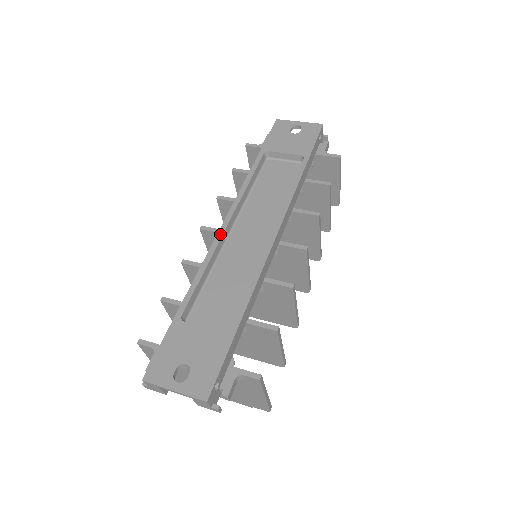
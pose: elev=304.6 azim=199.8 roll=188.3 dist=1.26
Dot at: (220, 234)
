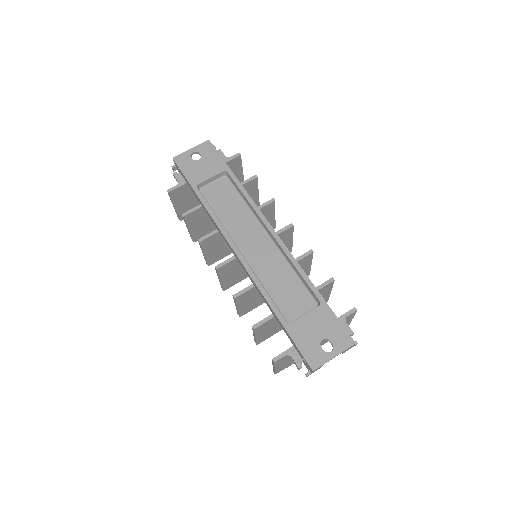
Dot at: (242, 260)
